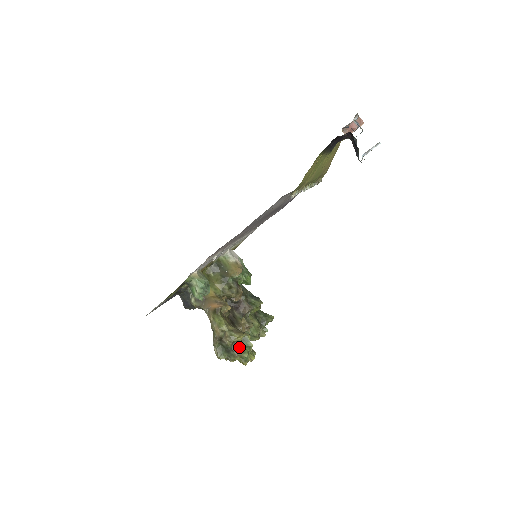
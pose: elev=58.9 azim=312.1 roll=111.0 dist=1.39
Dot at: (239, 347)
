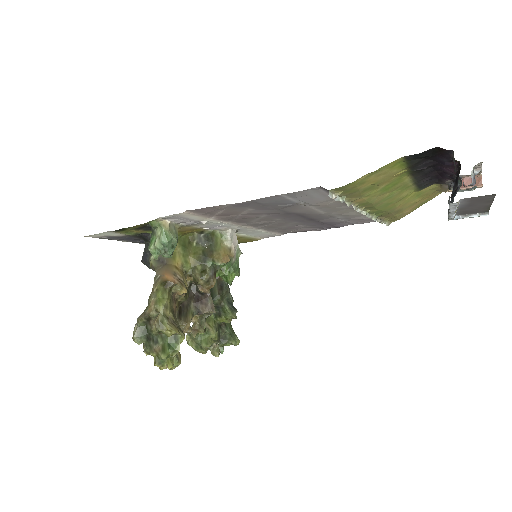
Dot at: (163, 342)
